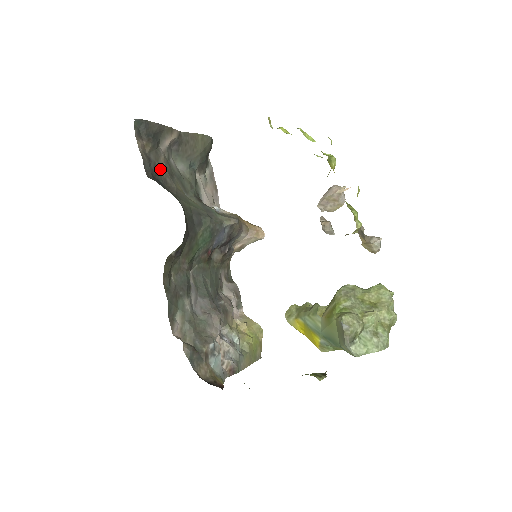
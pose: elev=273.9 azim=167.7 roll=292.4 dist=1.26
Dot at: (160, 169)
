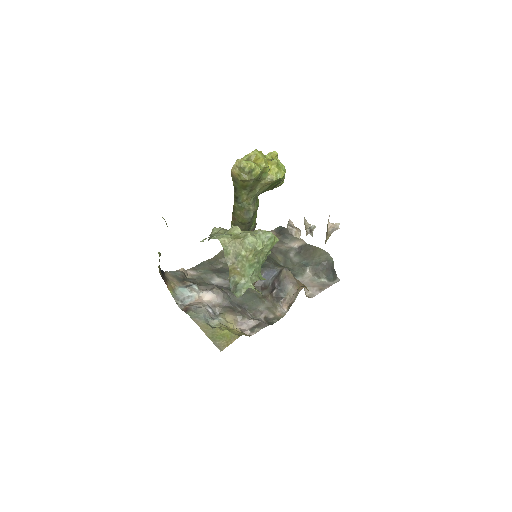
Dot at: (275, 246)
